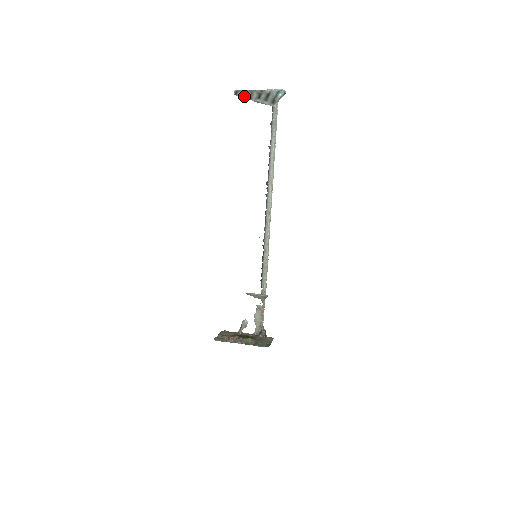
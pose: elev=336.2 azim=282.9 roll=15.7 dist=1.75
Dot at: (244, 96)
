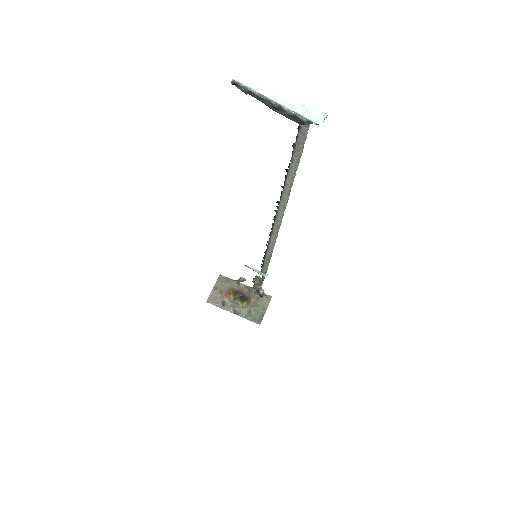
Dot at: (249, 93)
